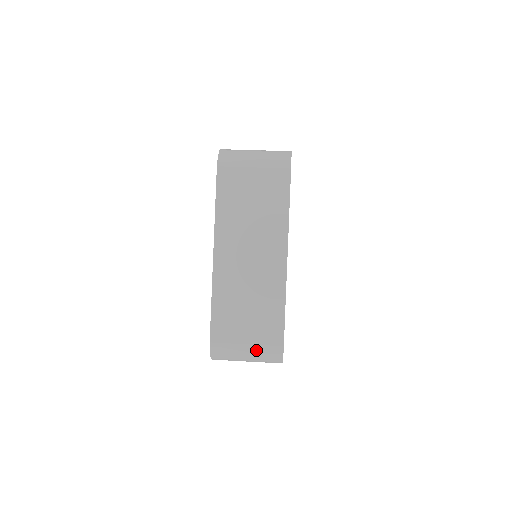
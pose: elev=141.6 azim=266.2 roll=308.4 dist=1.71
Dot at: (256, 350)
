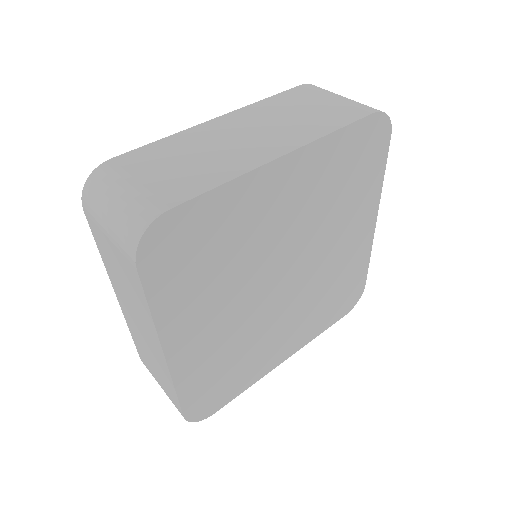
Dot at: occluded
